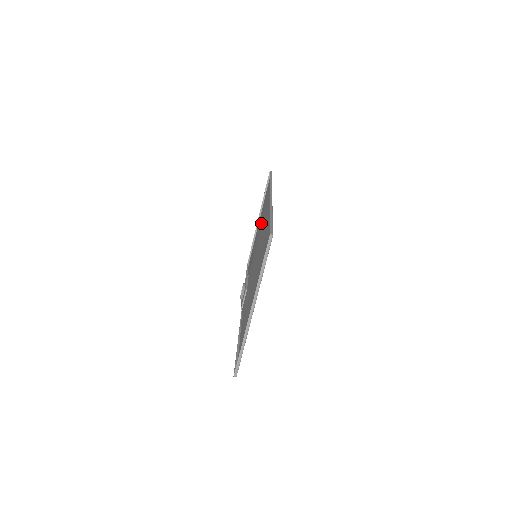
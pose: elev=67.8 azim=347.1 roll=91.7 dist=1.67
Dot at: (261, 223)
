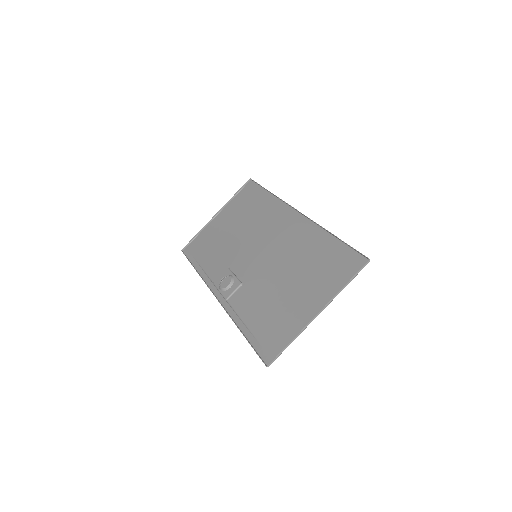
Dot at: (253, 226)
